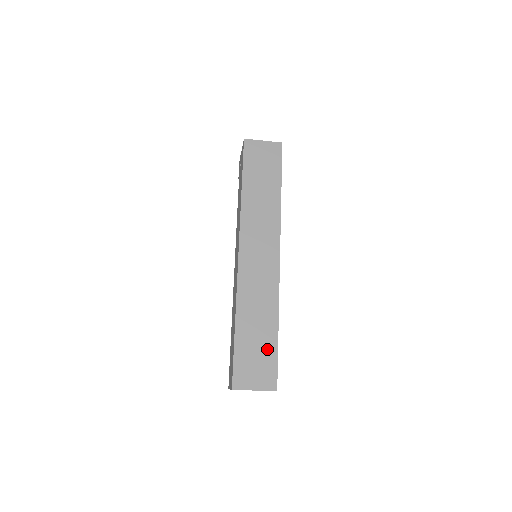
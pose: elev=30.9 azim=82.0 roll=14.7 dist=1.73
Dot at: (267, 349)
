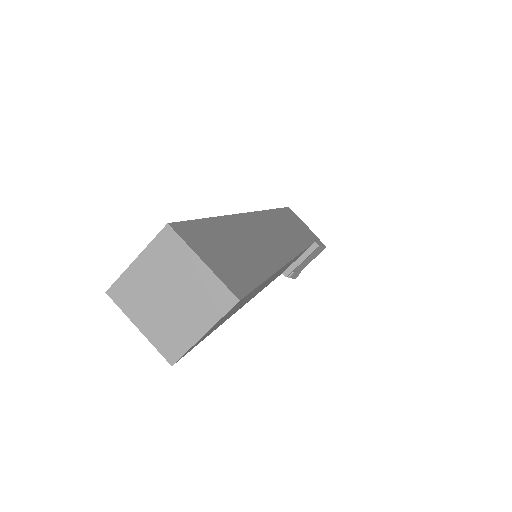
Dot at: occluded
